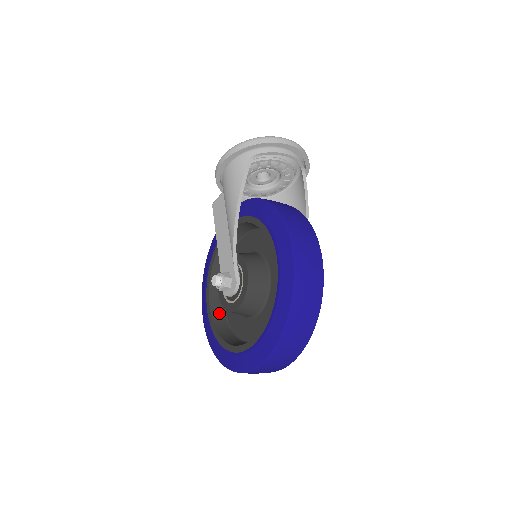
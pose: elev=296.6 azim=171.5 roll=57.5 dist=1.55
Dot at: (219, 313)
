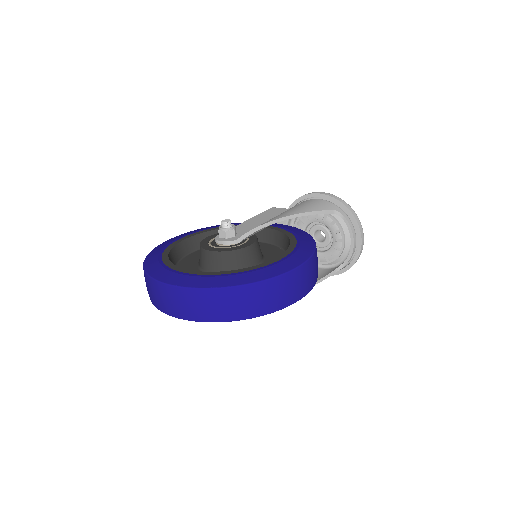
Dot at: (183, 250)
